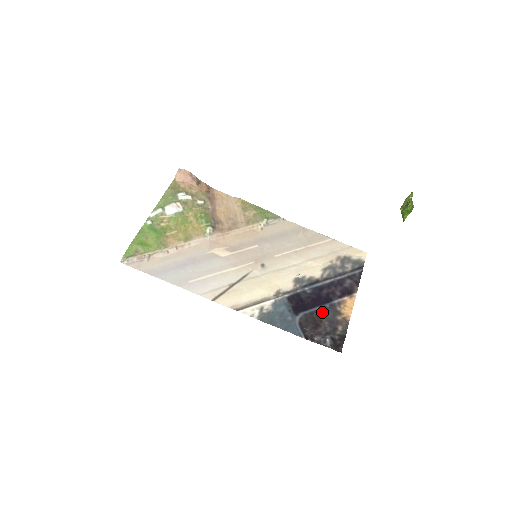
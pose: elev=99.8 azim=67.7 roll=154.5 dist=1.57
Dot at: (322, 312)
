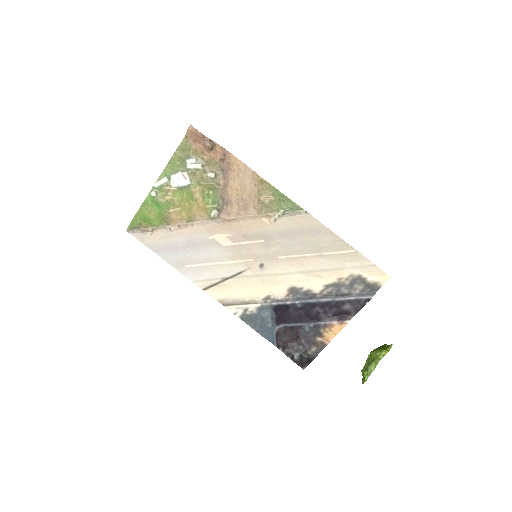
Dot at: (303, 329)
